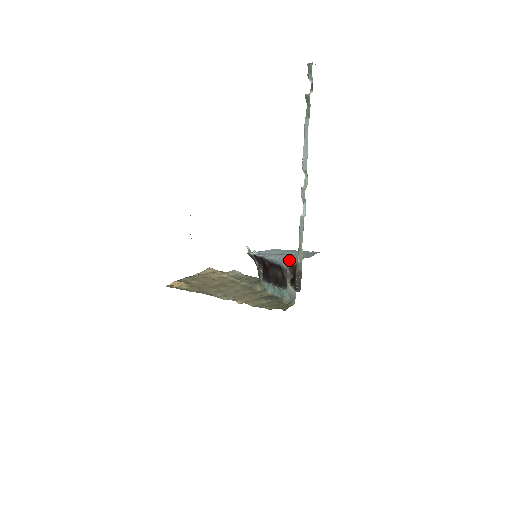
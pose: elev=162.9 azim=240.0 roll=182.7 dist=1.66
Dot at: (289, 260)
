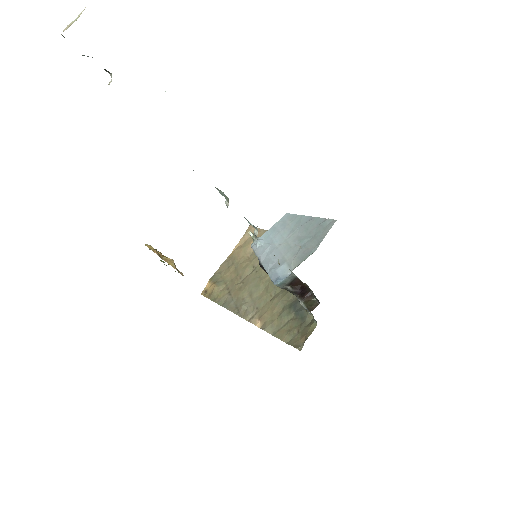
Dot at: (281, 277)
